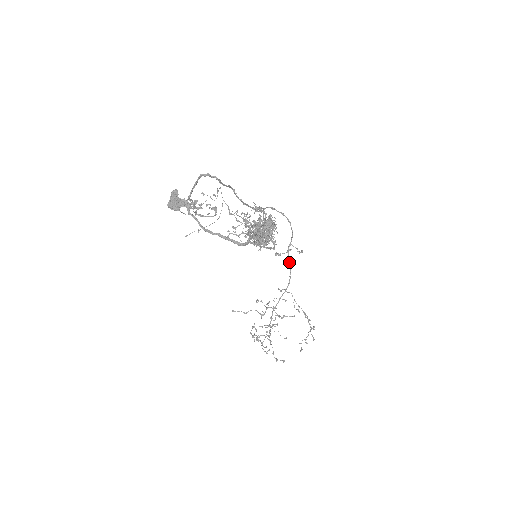
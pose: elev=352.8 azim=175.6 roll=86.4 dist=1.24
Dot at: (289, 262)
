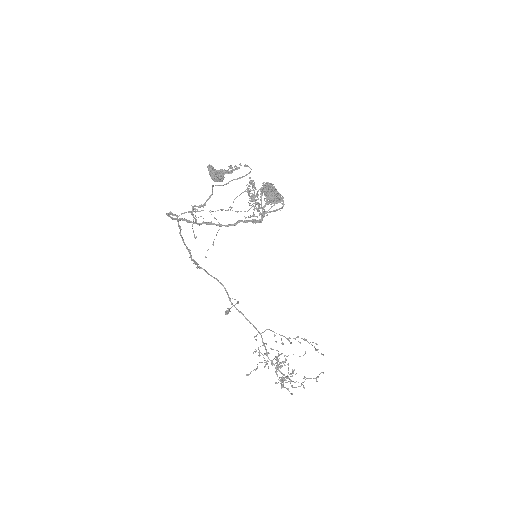
Dot at: occluded
